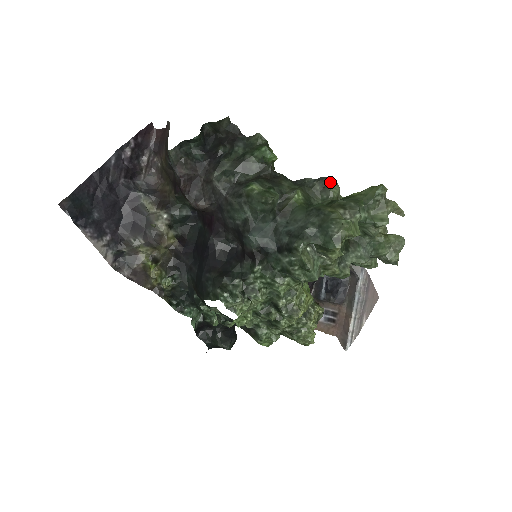
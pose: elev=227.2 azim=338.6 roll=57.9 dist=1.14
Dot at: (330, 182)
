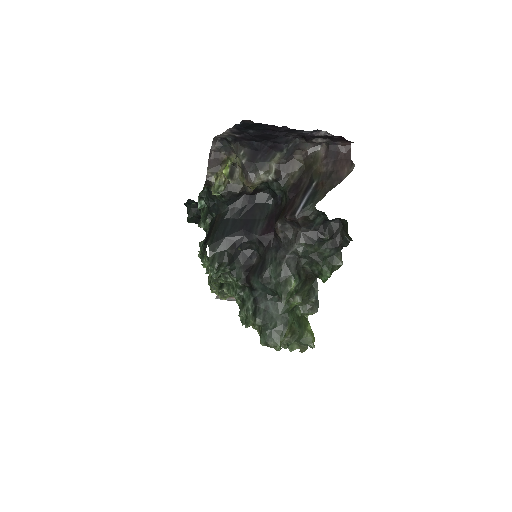
Dot at: (315, 309)
